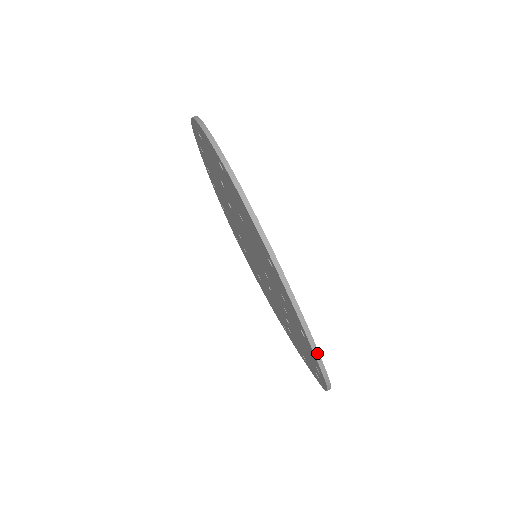
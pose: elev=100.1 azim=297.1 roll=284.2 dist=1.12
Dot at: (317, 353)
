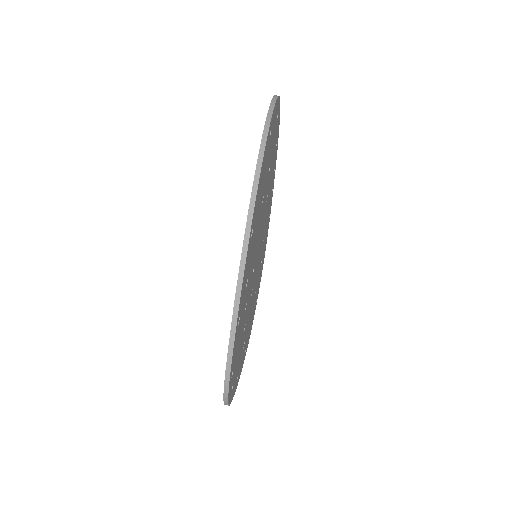
Dot at: (232, 343)
